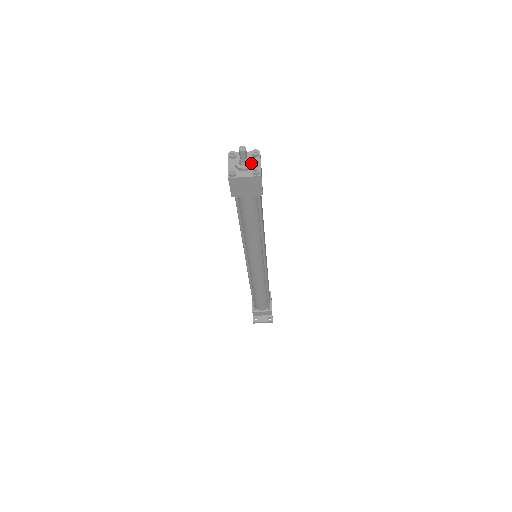
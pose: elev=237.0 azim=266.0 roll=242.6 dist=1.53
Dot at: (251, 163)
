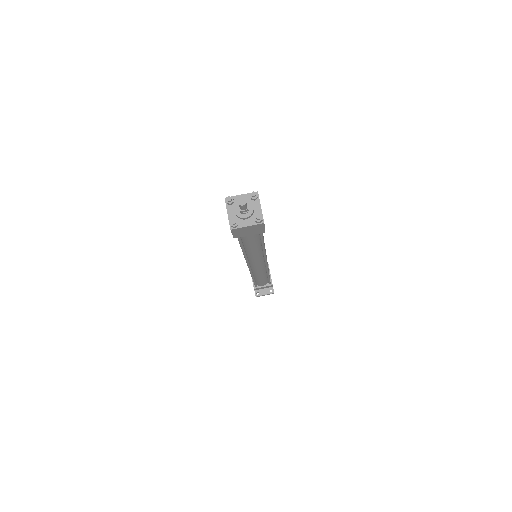
Dot at: (252, 210)
